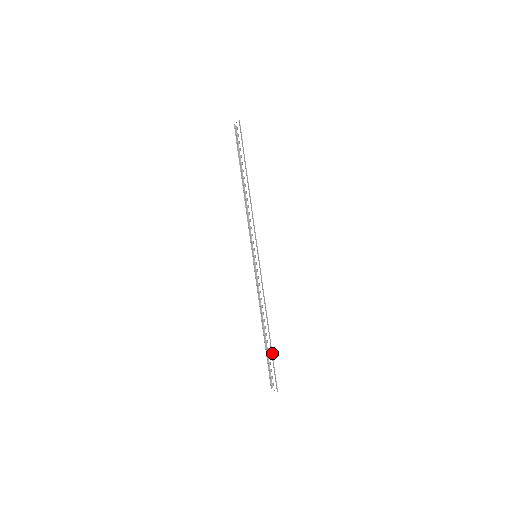
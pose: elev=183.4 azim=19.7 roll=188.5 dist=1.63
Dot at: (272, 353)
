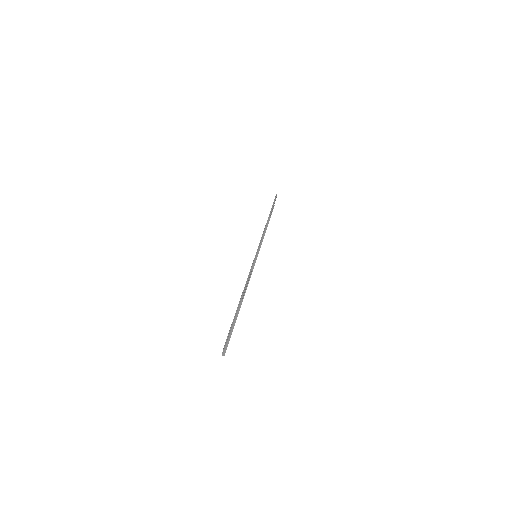
Dot at: (237, 312)
